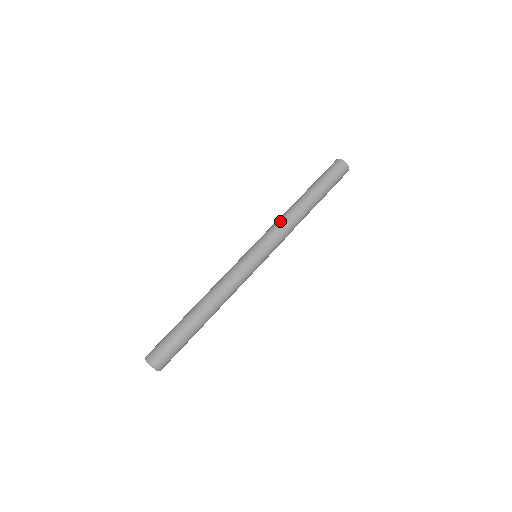
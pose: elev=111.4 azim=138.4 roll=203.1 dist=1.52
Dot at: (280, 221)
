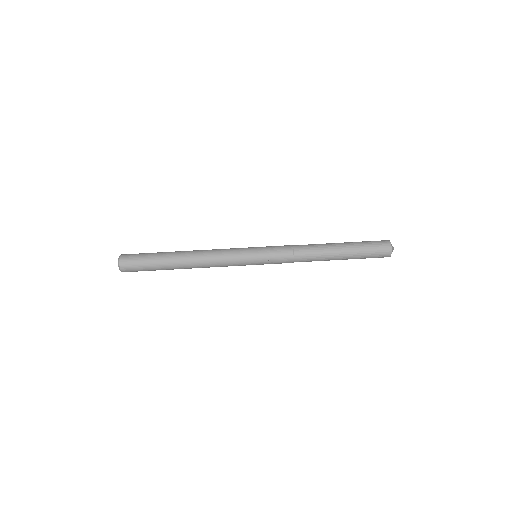
Dot at: (296, 247)
